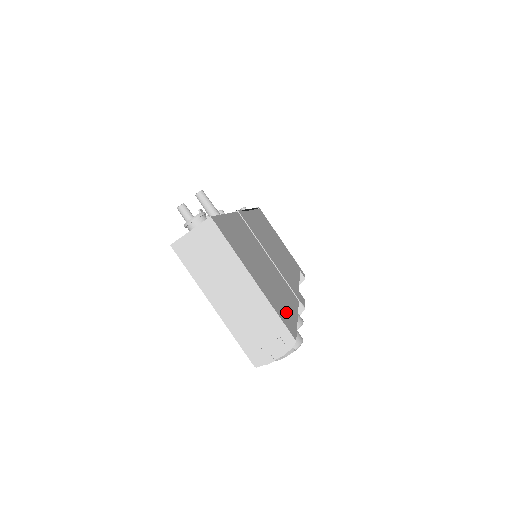
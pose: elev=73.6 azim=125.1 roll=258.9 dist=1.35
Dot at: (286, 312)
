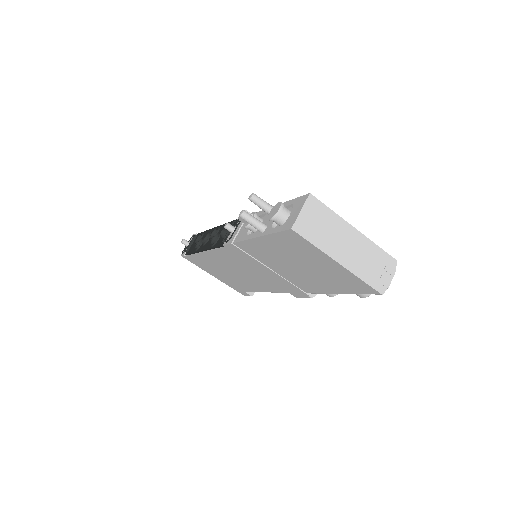
Dot at: occluded
